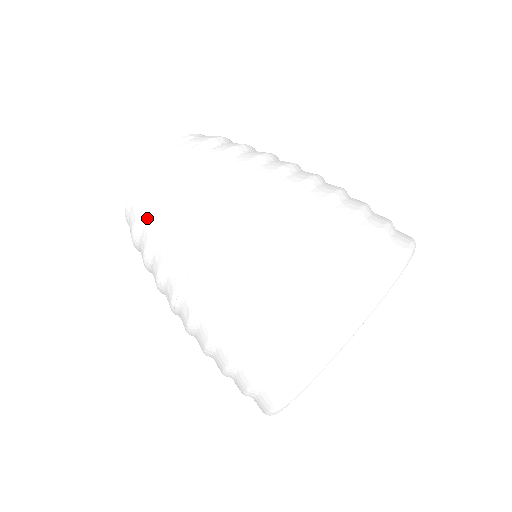
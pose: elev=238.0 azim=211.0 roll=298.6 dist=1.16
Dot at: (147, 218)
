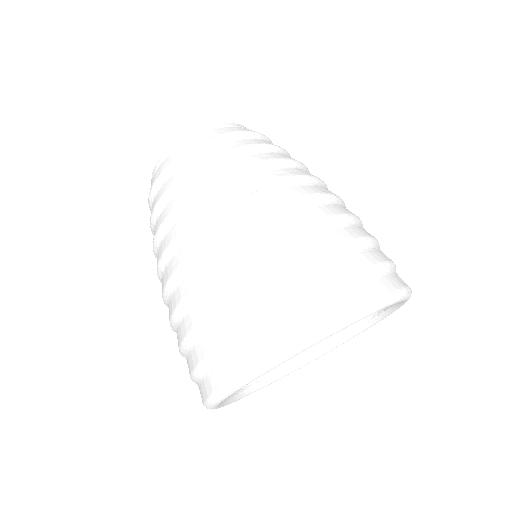
Dot at: occluded
